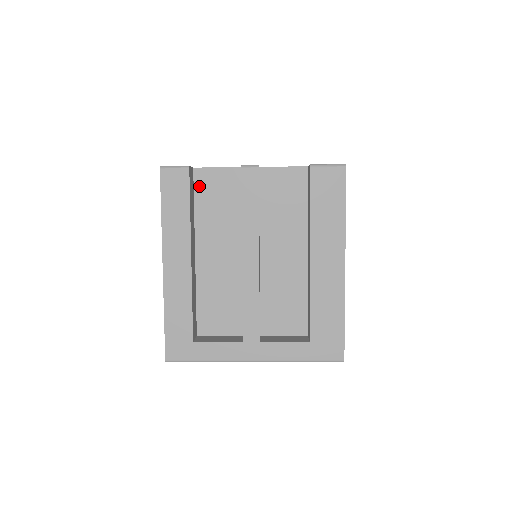
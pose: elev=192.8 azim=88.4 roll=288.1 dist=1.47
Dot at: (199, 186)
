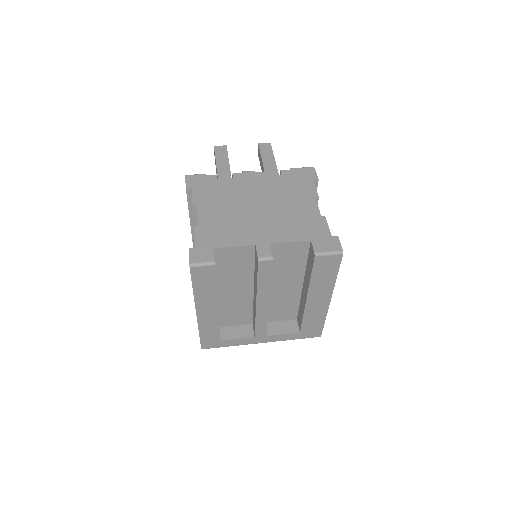
Dot at: (219, 258)
